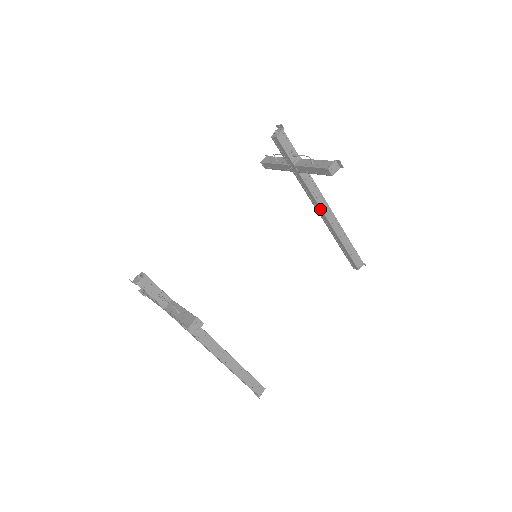
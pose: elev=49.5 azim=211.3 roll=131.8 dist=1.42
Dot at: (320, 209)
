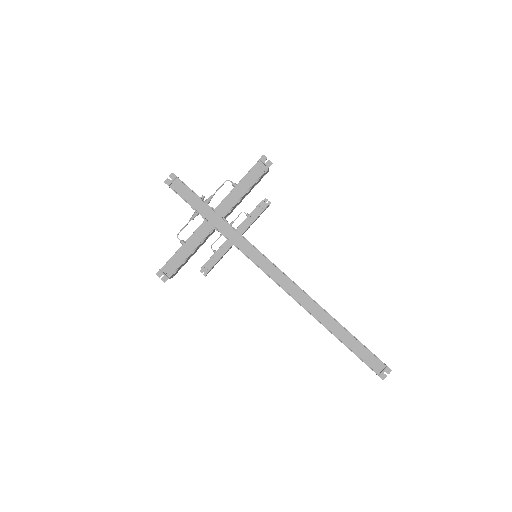
Dot at: occluded
